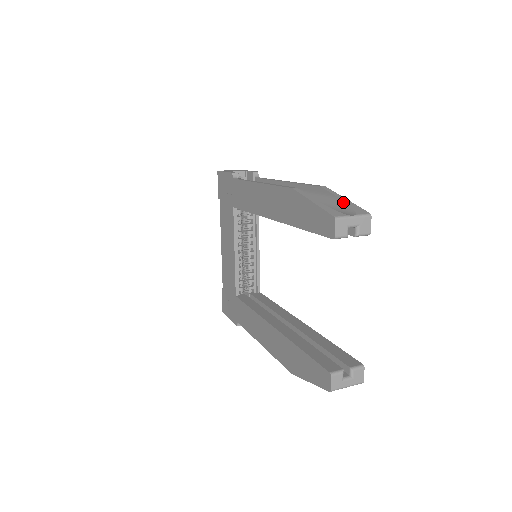
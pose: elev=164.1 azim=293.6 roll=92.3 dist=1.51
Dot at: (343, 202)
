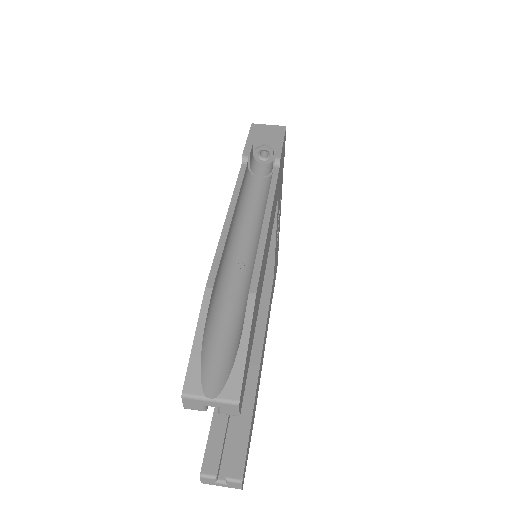
Dot at: (236, 351)
